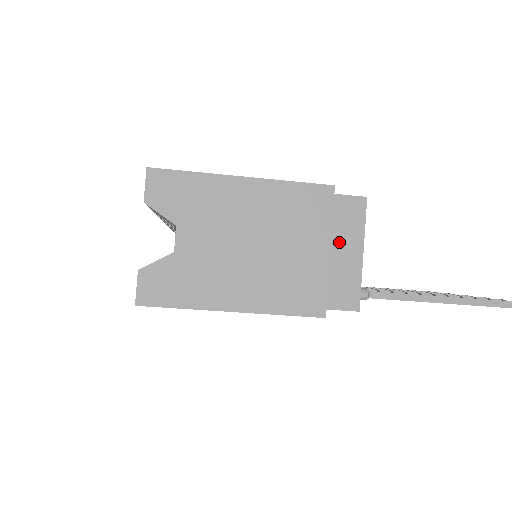
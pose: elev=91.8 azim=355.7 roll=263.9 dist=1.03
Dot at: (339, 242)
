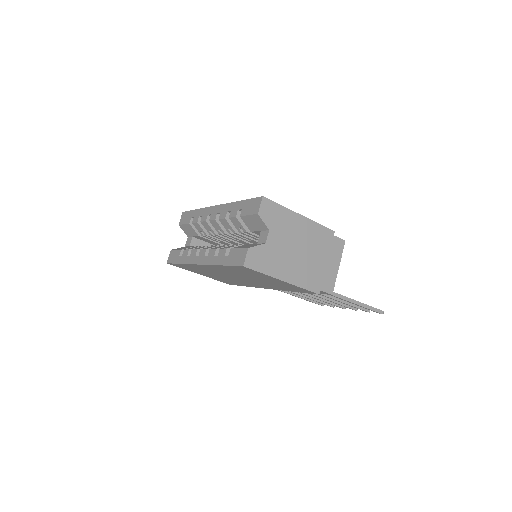
Dot at: (331, 259)
